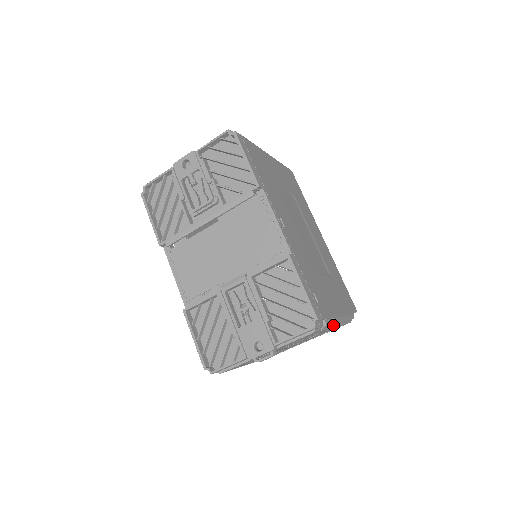
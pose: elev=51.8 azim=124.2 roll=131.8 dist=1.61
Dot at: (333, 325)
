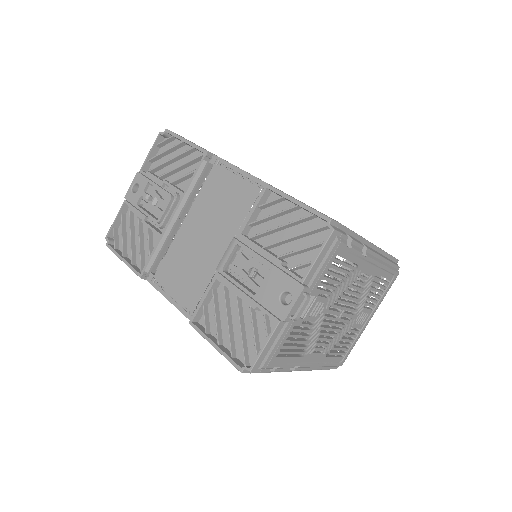
Dot at: (368, 254)
